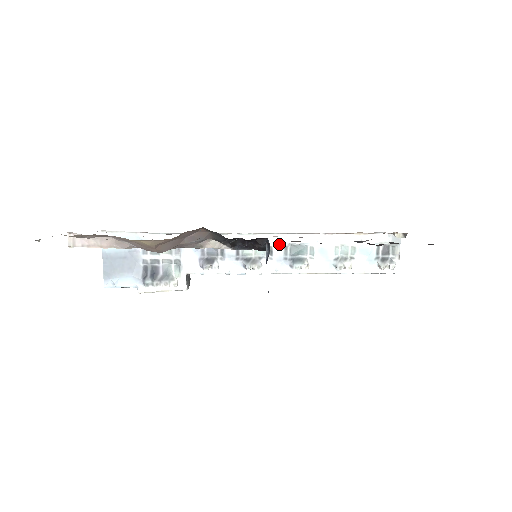
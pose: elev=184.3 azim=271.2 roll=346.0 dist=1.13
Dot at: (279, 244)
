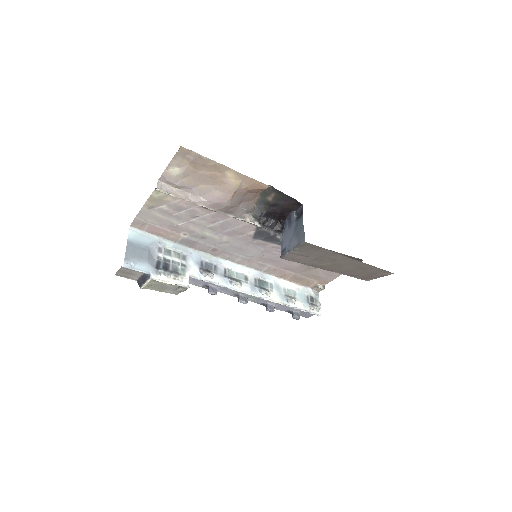
Dot at: (252, 275)
